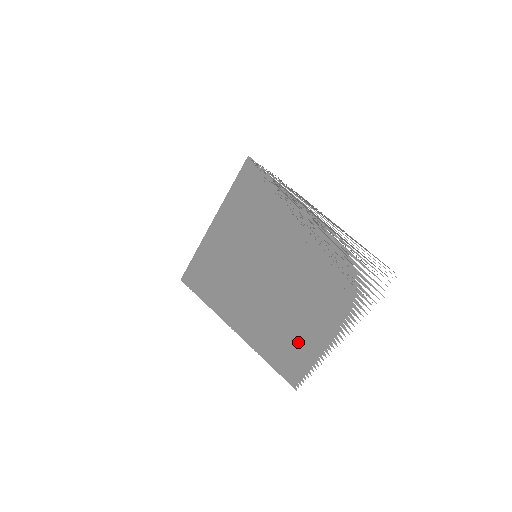
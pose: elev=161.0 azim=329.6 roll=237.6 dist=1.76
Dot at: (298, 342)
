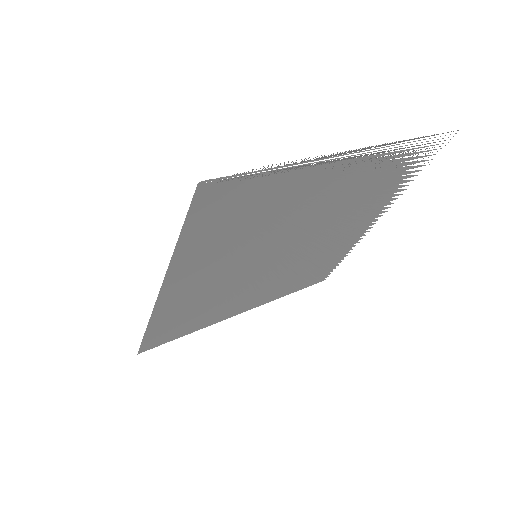
Dot at: (327, 259)
